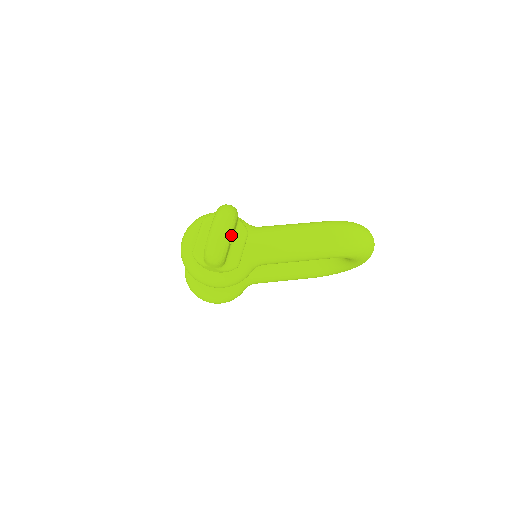
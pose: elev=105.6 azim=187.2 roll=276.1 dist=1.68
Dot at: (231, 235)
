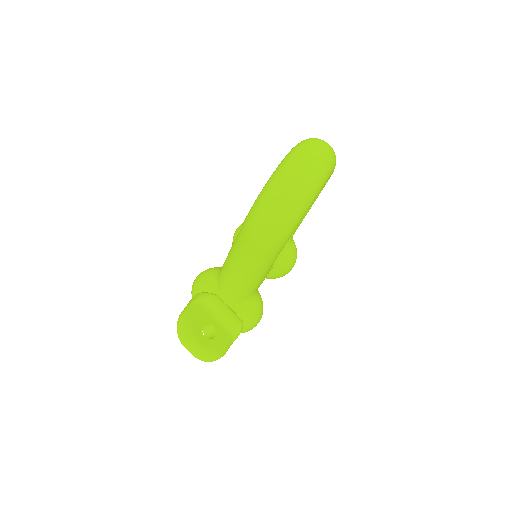
Dot at: (202, 346)
